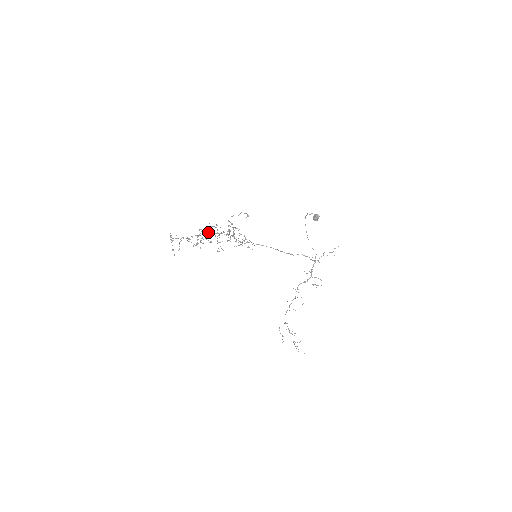
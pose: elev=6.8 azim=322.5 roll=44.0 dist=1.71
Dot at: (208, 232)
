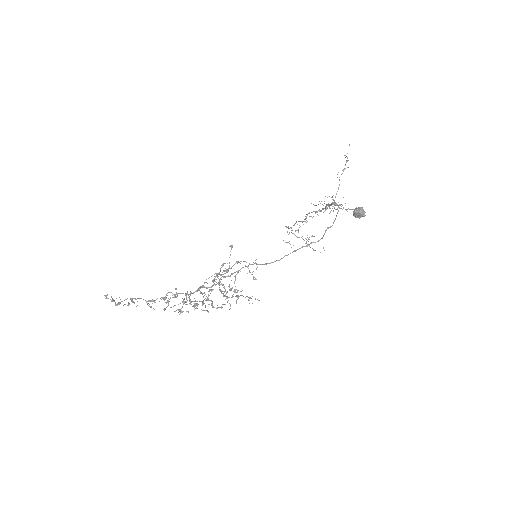
Dot at: occluded
